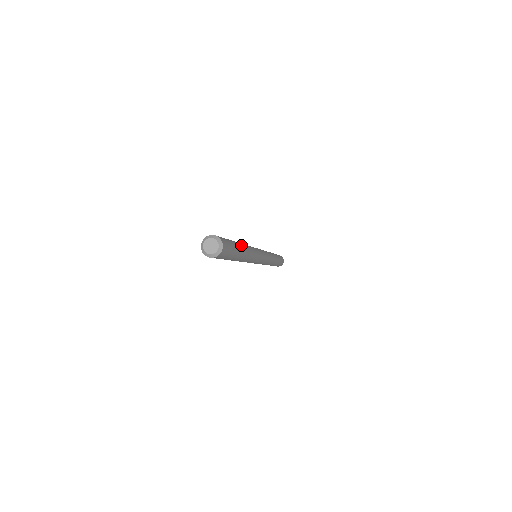
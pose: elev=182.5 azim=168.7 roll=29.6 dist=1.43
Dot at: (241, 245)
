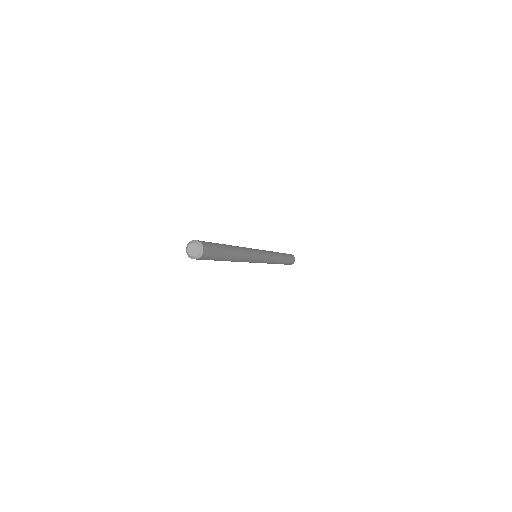
Dot at: (231, 248)
